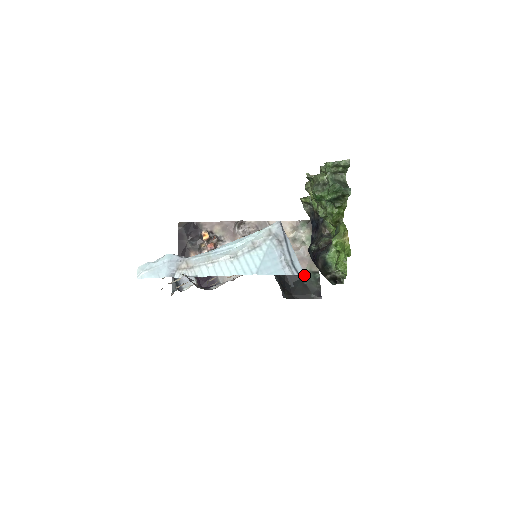
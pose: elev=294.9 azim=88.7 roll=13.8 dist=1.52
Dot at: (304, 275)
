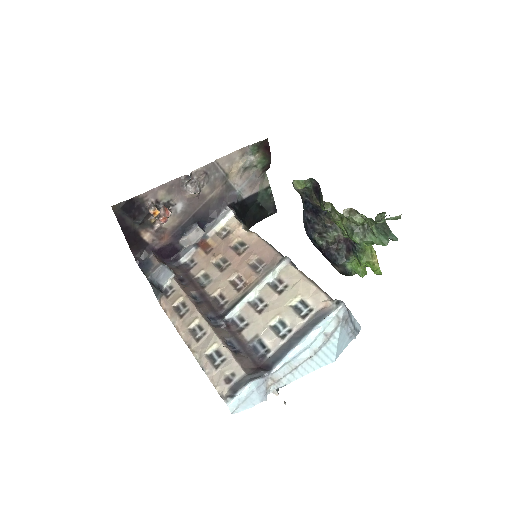
Dot at: occluded
